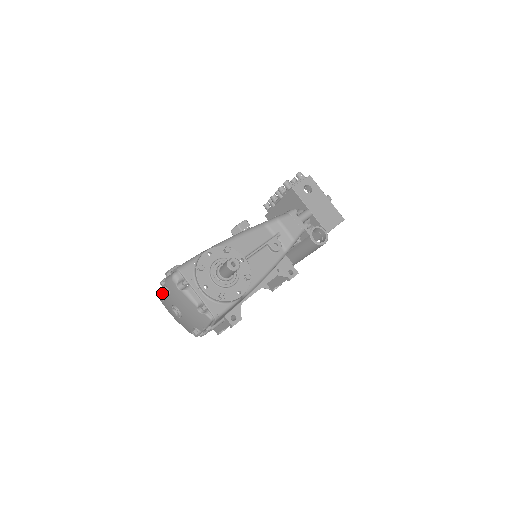
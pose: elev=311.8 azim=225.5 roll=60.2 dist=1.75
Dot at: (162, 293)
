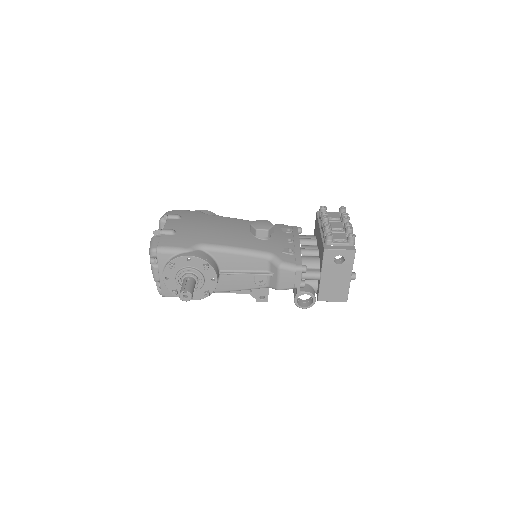
Dot at: (153, 233)
